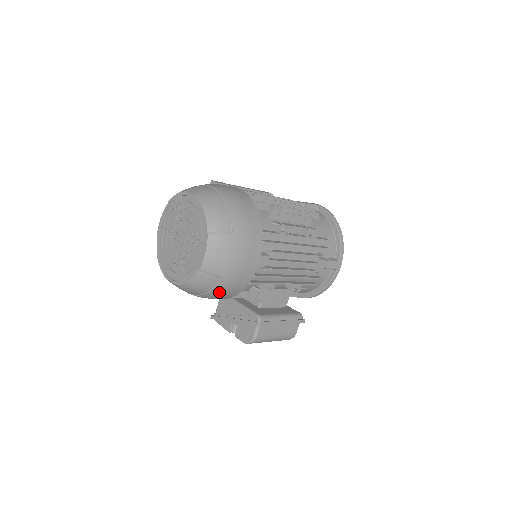
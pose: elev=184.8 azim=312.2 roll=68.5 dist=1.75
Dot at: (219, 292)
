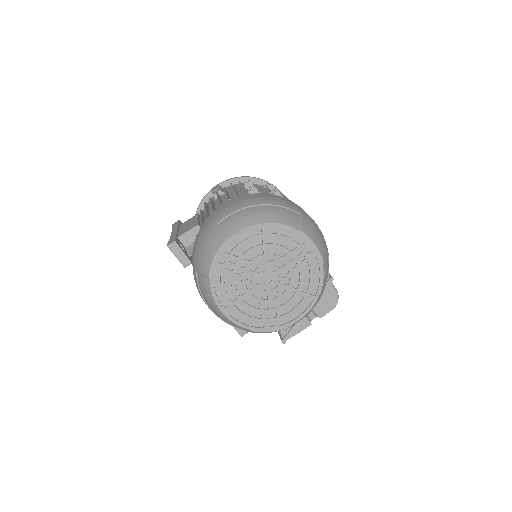
Dot at: occluded
